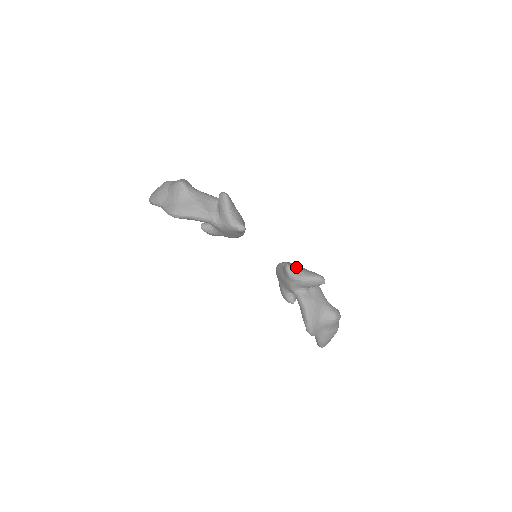
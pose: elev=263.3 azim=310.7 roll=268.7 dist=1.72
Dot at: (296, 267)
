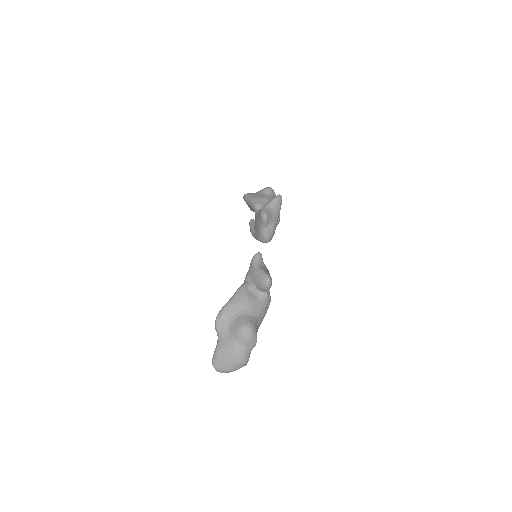
Dot at: (265, 265)
